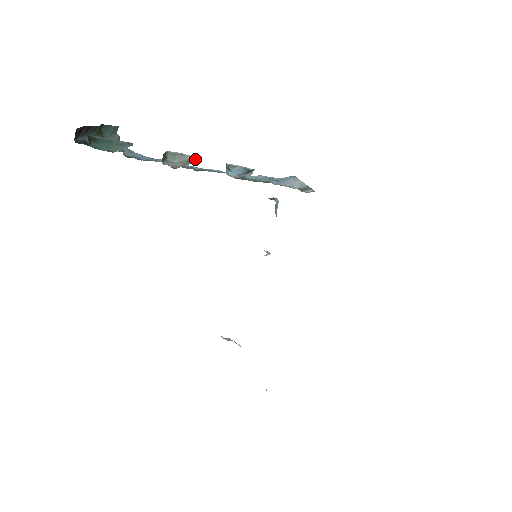
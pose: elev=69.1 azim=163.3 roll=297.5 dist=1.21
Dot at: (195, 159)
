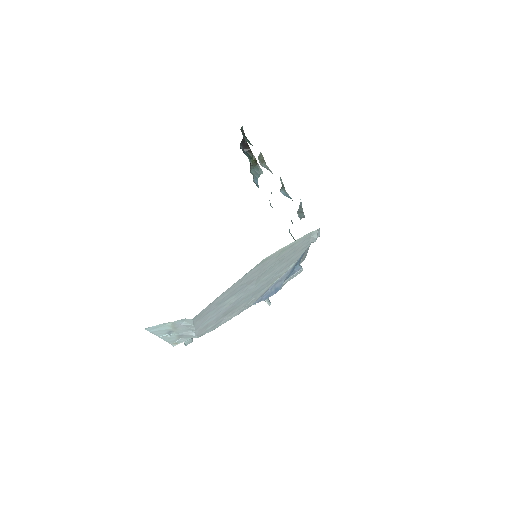
Dot at: occluded
